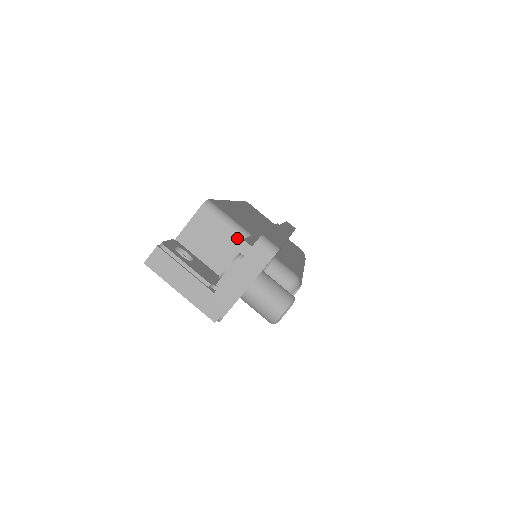
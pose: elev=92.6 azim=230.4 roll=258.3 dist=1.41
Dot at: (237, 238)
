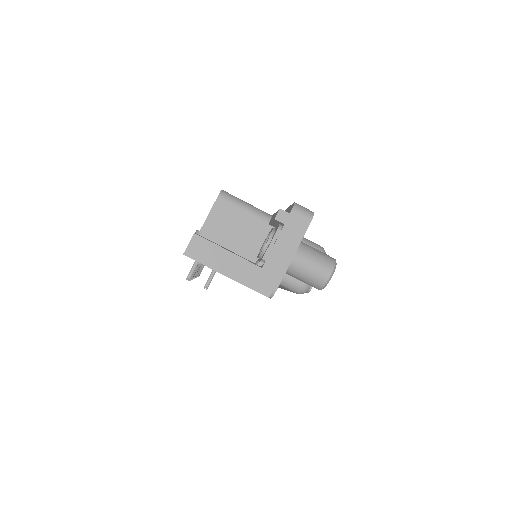
Dot at: (260, 220)
